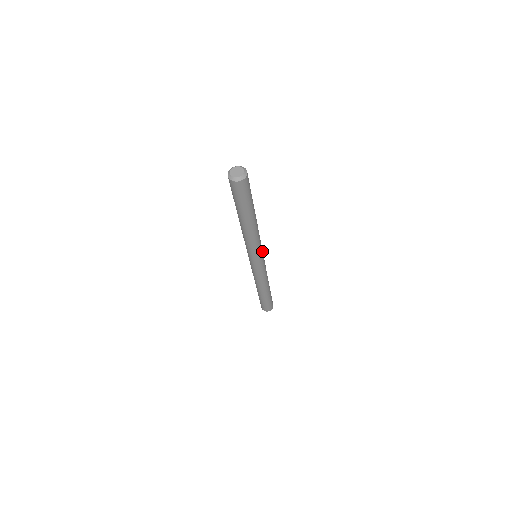
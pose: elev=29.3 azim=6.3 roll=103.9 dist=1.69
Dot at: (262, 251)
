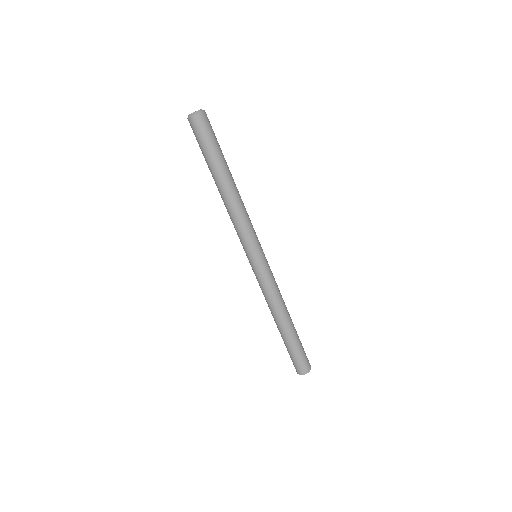
Dot at: (259, 243)
